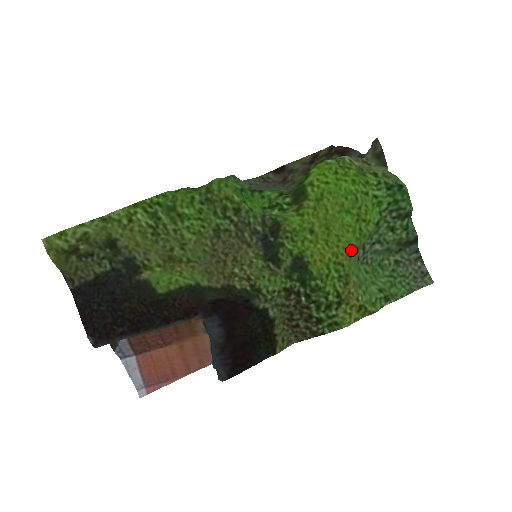
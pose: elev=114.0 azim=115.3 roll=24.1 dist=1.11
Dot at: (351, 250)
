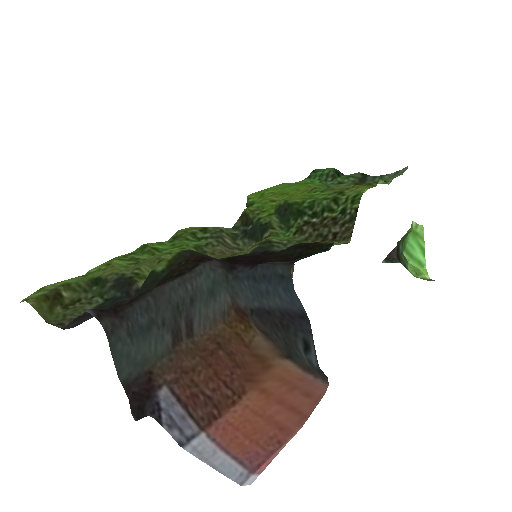
Dot at: occluded
